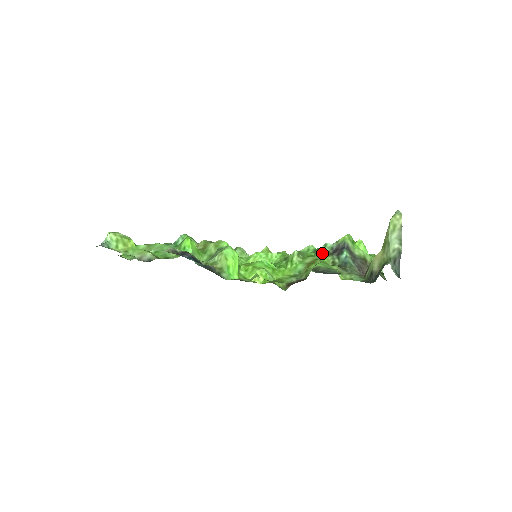
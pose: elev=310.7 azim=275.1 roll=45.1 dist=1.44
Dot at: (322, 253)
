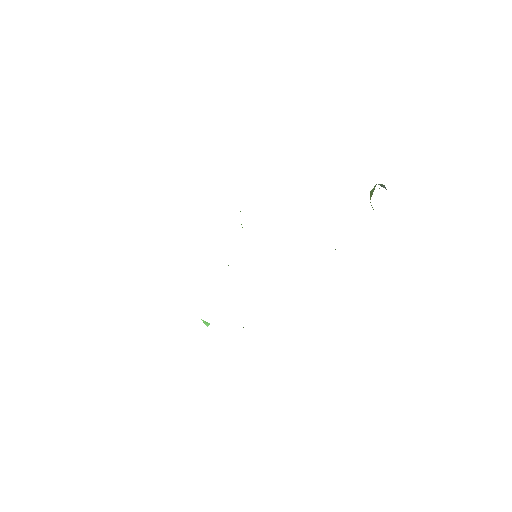
Dot at: occluded
